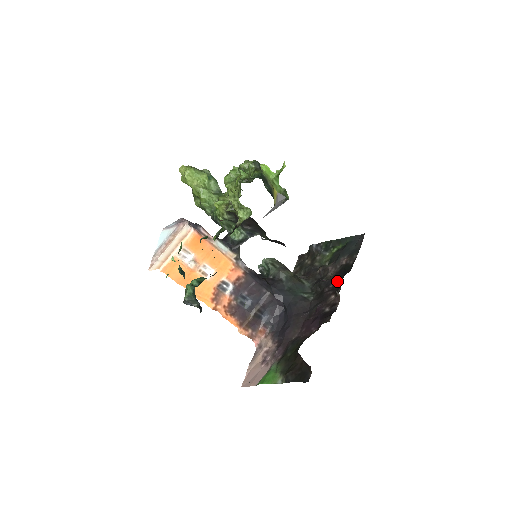
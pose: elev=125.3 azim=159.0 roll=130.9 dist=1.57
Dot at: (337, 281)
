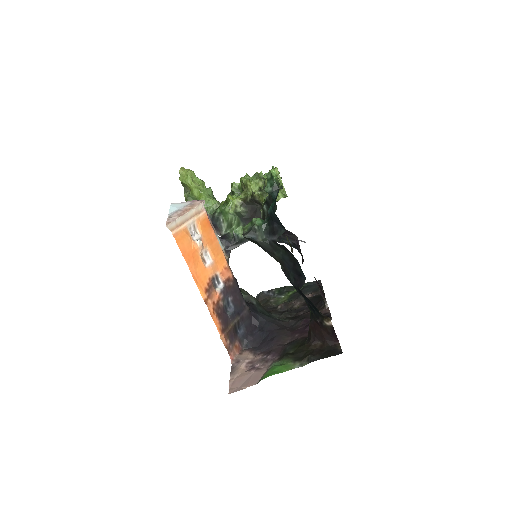
Dot at: occluded
